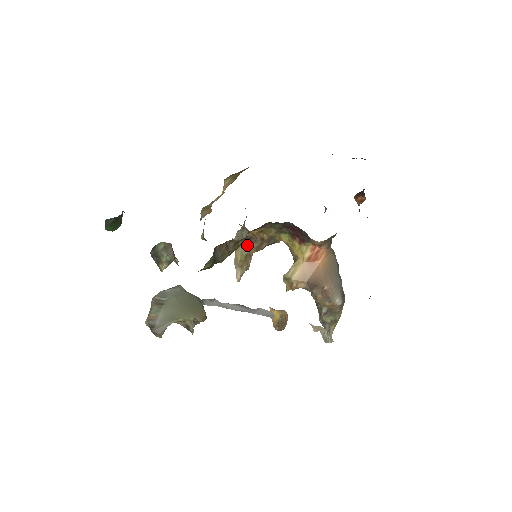
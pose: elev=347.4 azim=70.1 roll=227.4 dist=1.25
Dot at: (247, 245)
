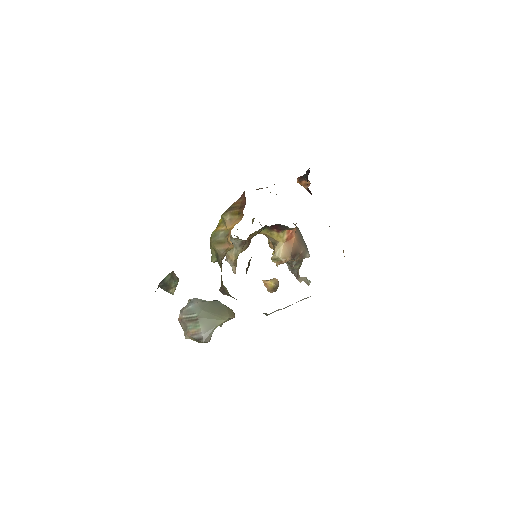
Dot at: (239, 248)
